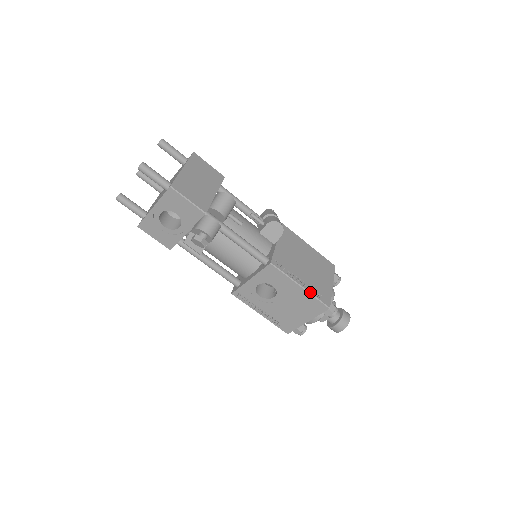
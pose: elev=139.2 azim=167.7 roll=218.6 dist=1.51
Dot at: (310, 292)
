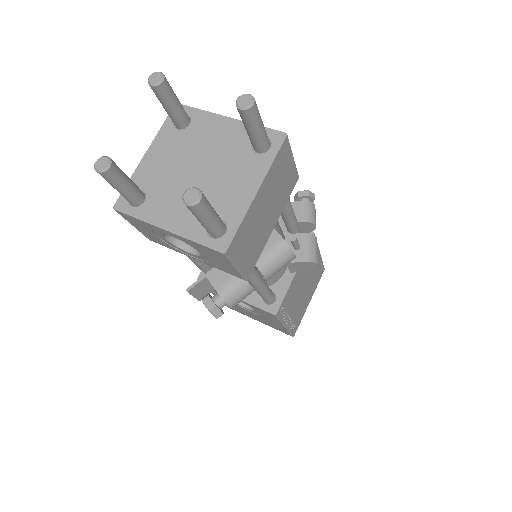
Dot at: (289, 329)
